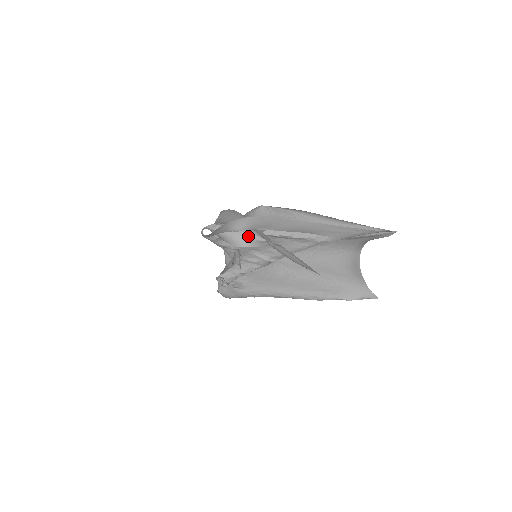
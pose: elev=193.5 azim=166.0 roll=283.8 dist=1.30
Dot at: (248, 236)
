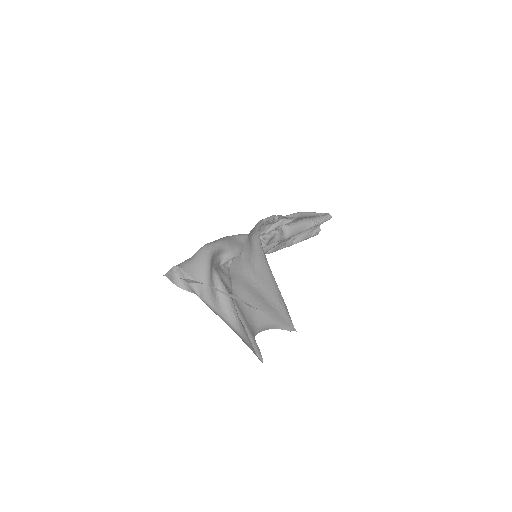
Dot at: (192, 288)
